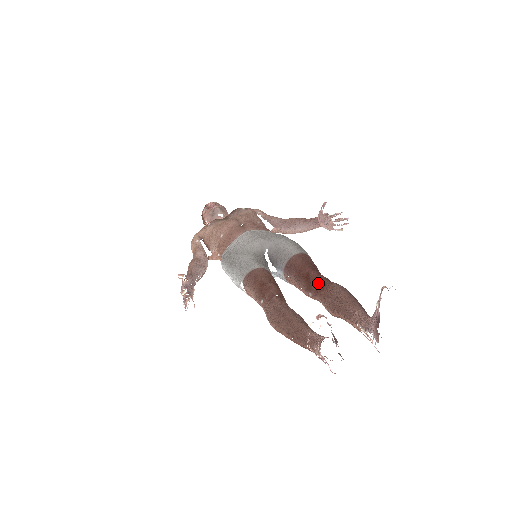
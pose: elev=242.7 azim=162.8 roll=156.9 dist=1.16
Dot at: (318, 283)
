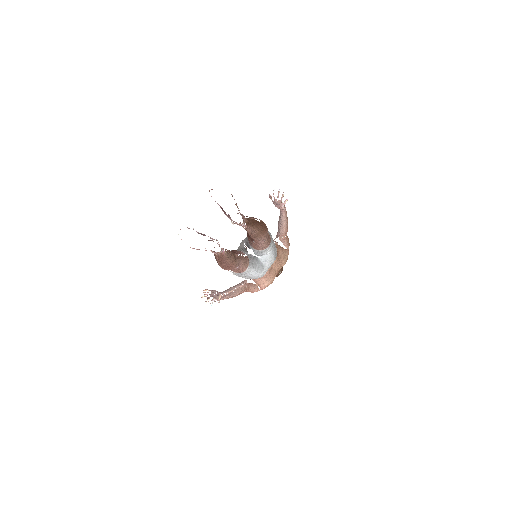
Dot at: occluded
